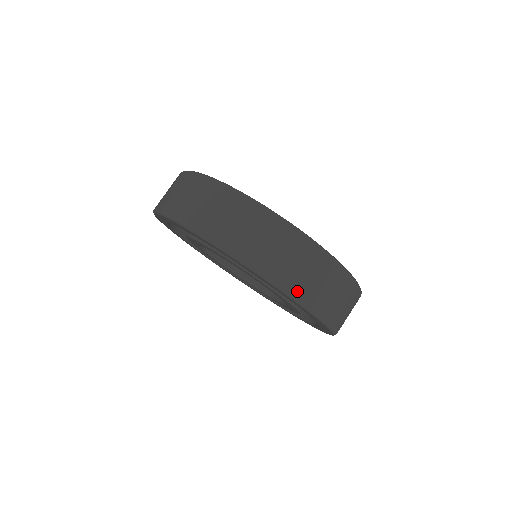
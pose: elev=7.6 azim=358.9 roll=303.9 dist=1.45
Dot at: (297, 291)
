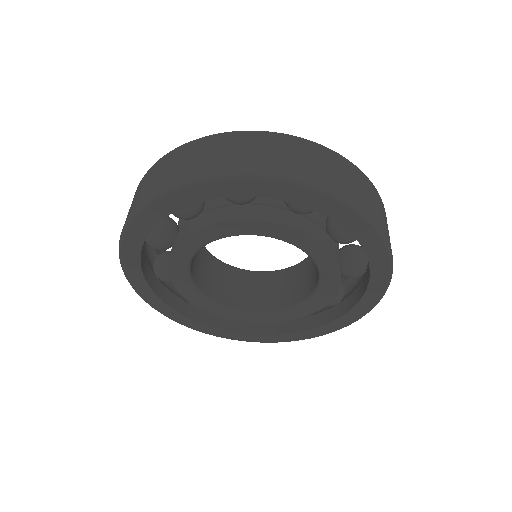
Dot at: (172, 182)
